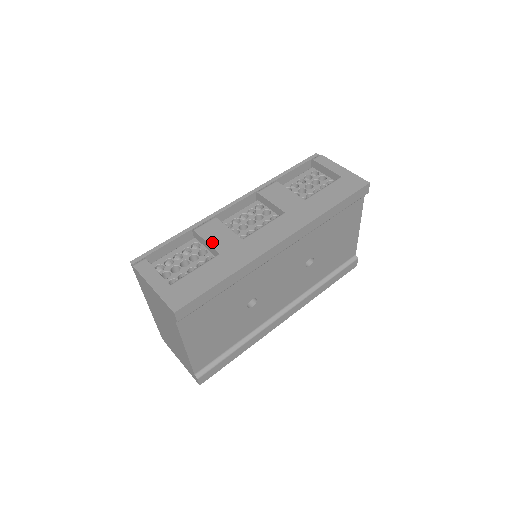
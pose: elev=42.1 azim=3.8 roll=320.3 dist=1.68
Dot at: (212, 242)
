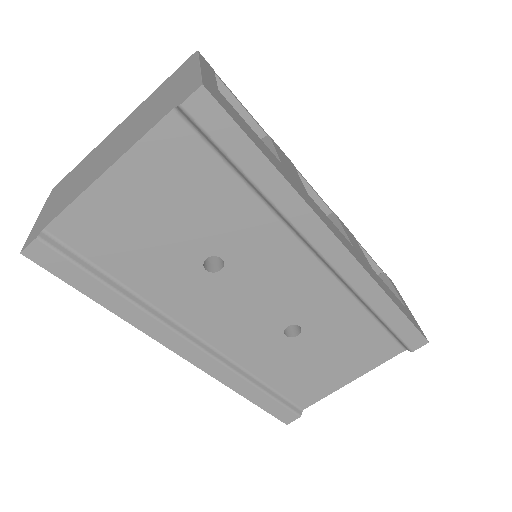
Dot at: (280, 155)
